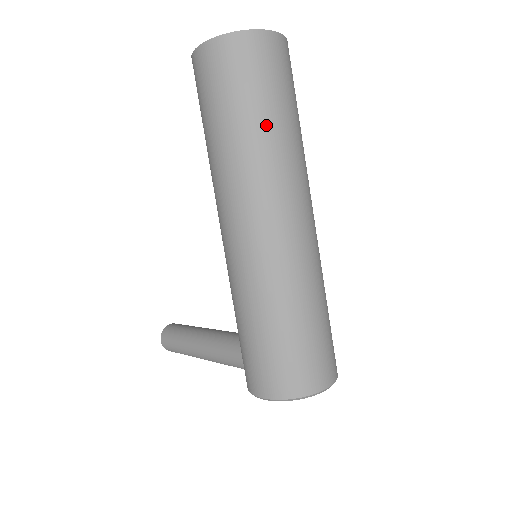
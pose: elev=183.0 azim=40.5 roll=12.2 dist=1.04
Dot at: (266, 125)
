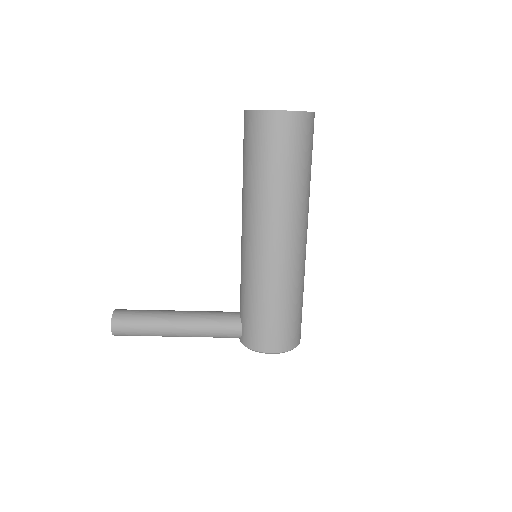
Dot at: (309, 176)
